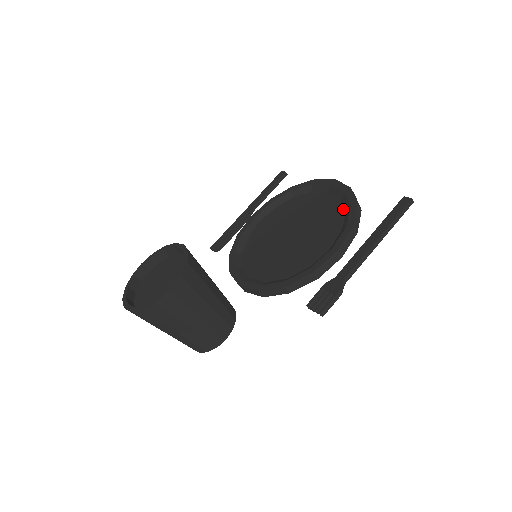
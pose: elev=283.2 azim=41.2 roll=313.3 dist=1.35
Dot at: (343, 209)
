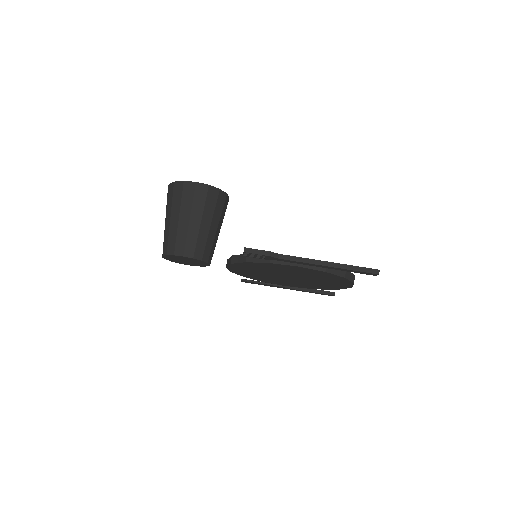
Dot at: occluded
